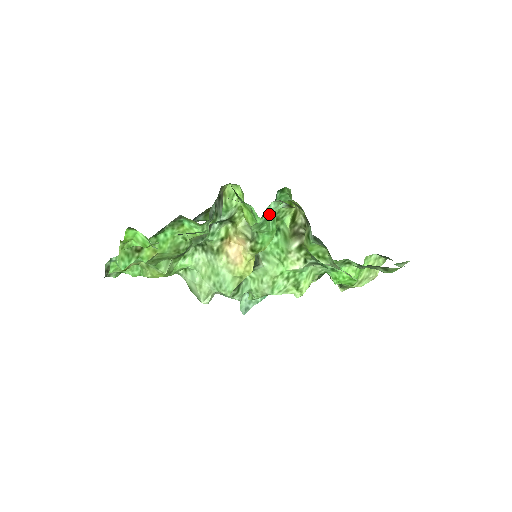
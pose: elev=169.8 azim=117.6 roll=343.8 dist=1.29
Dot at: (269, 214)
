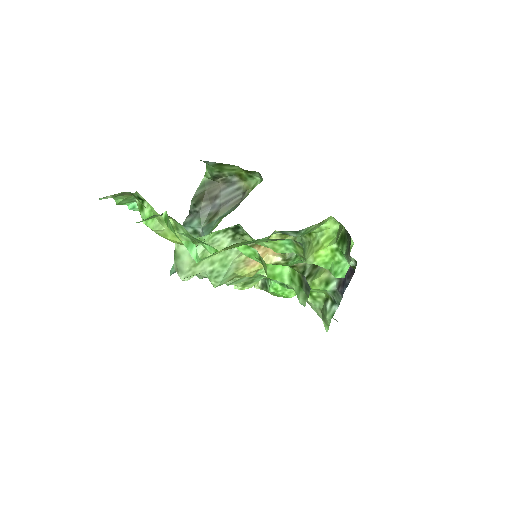
Dot at: occluded
